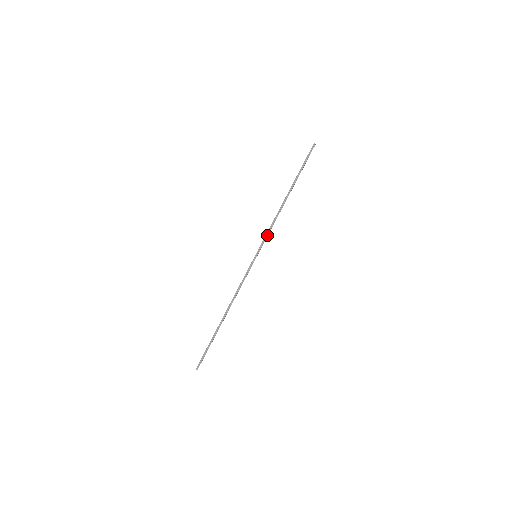
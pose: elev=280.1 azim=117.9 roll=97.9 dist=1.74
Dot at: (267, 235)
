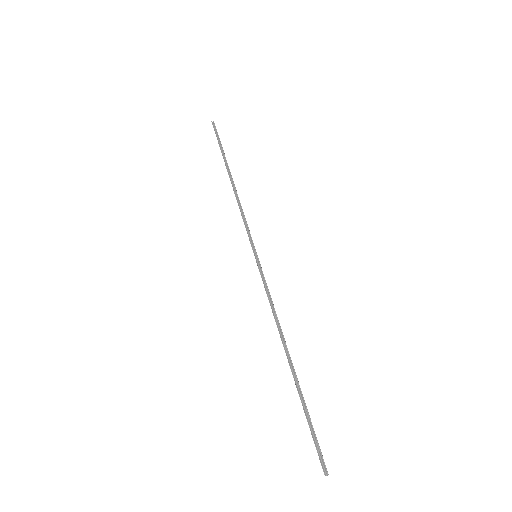
Dot at: (246, 225)
